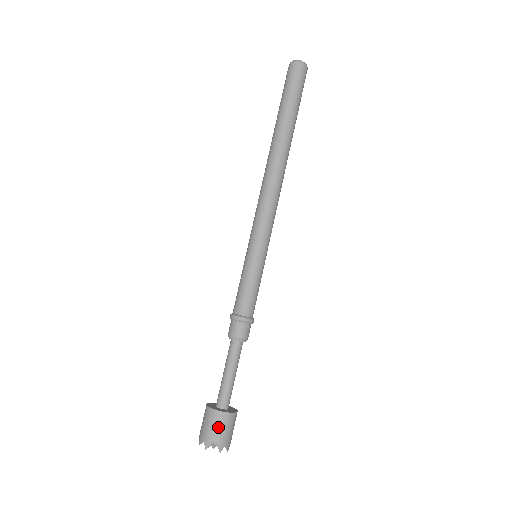
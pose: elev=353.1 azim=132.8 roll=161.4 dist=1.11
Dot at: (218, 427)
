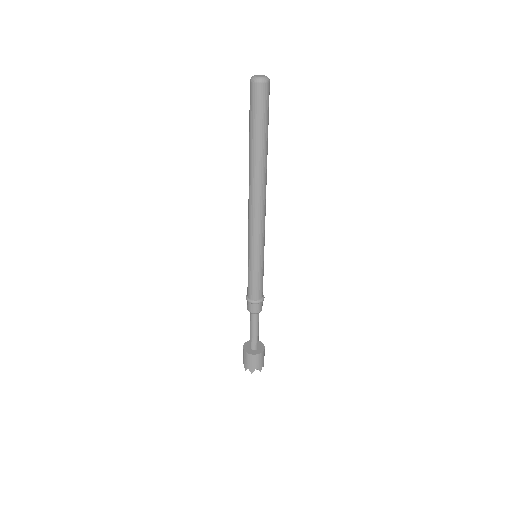
Dot at: (256, 362)
